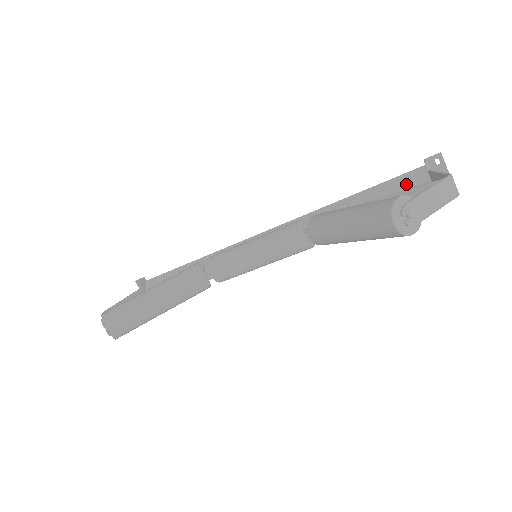
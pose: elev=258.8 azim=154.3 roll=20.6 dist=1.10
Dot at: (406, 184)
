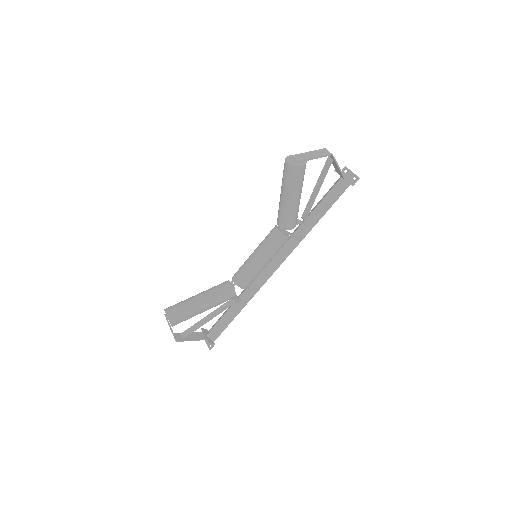
Dot at: (332, 187)
